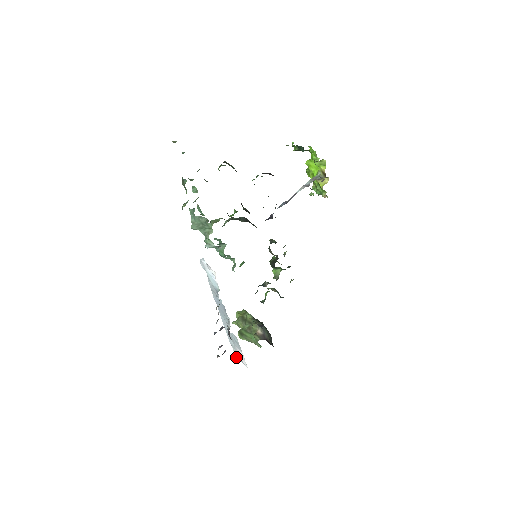
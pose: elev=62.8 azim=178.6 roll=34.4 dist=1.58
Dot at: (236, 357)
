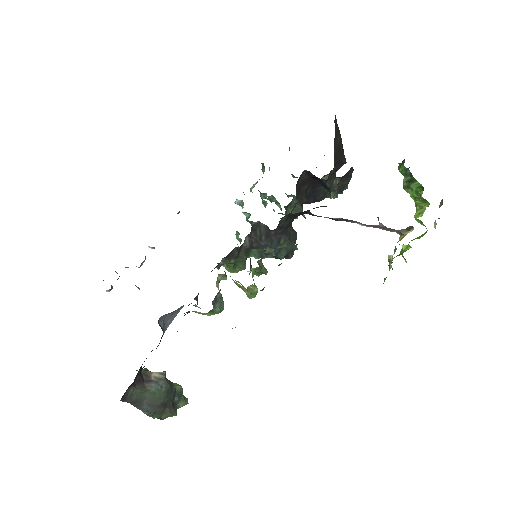
Dot at: occluded
